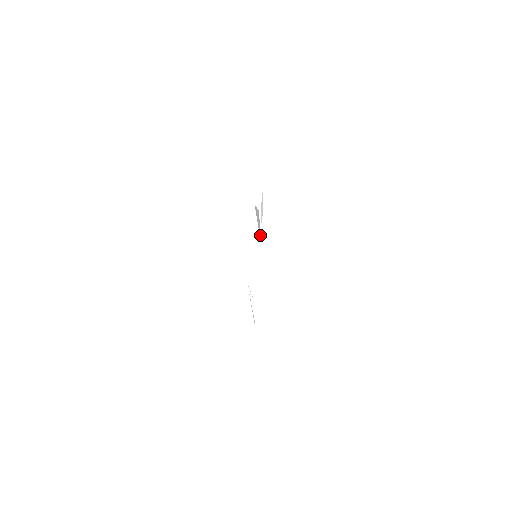
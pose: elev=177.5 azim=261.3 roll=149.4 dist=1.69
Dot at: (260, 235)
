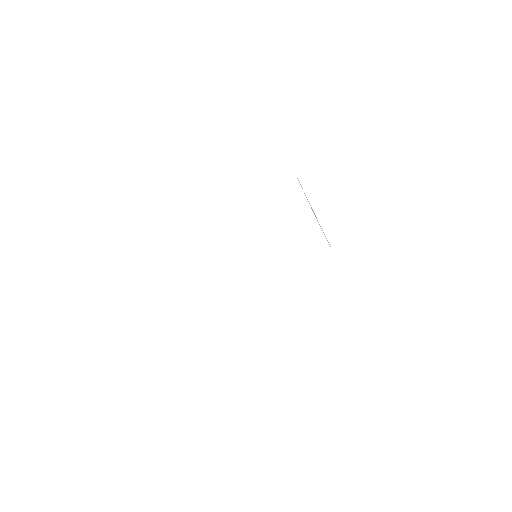
Dot at: occluded
